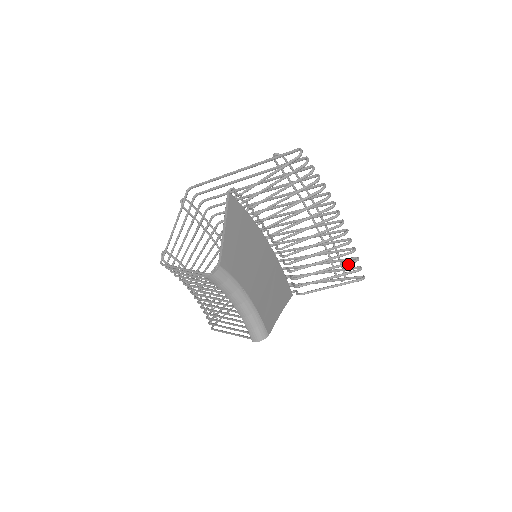
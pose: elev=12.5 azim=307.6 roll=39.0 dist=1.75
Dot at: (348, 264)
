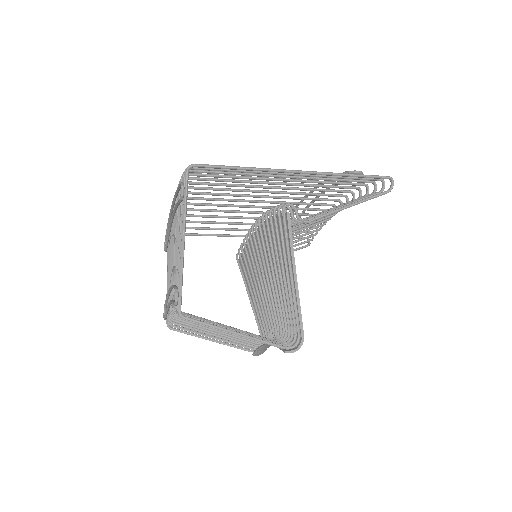
Dot at: occluded
